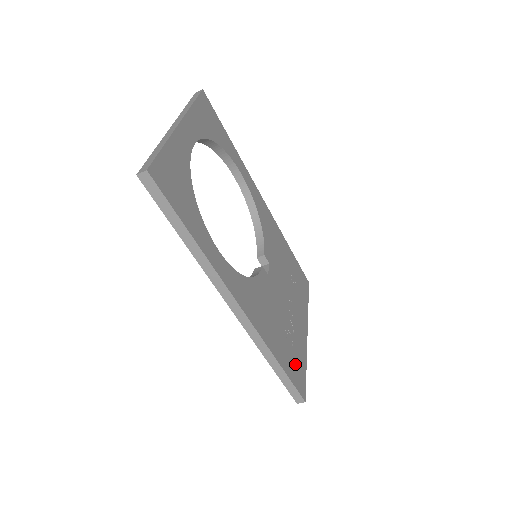
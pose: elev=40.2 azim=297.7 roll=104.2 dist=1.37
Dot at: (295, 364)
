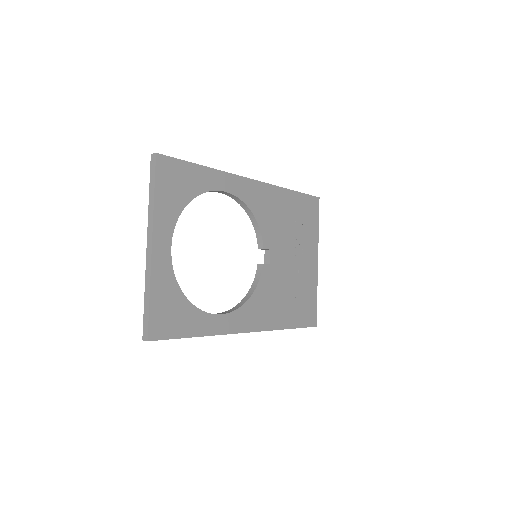
Dot at: (305, 308)
